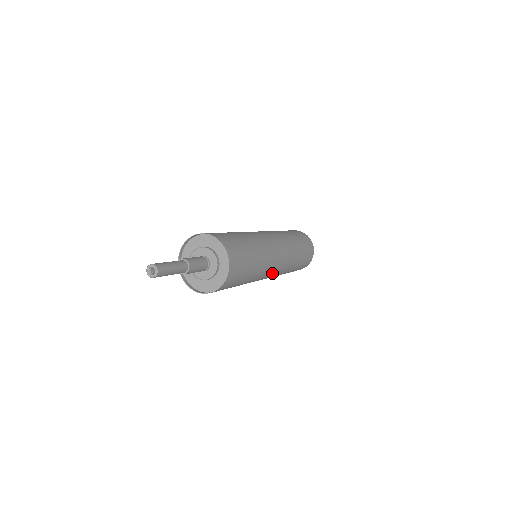
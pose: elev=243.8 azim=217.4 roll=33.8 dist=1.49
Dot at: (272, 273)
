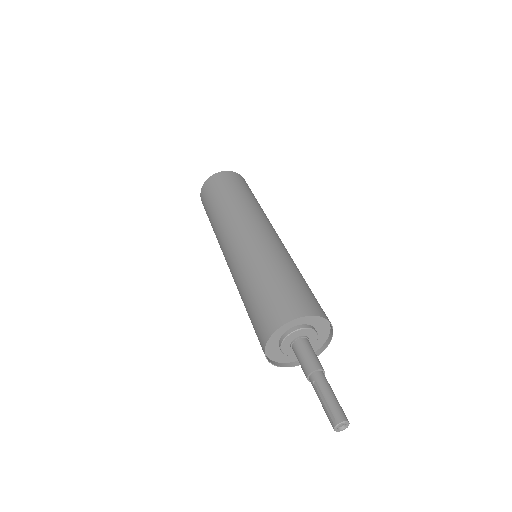
Dot at: occluded
